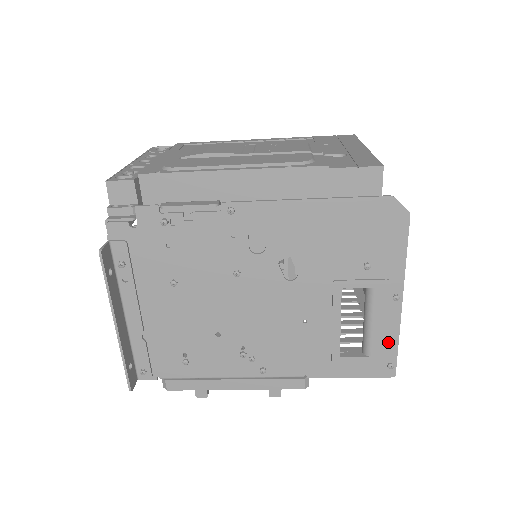
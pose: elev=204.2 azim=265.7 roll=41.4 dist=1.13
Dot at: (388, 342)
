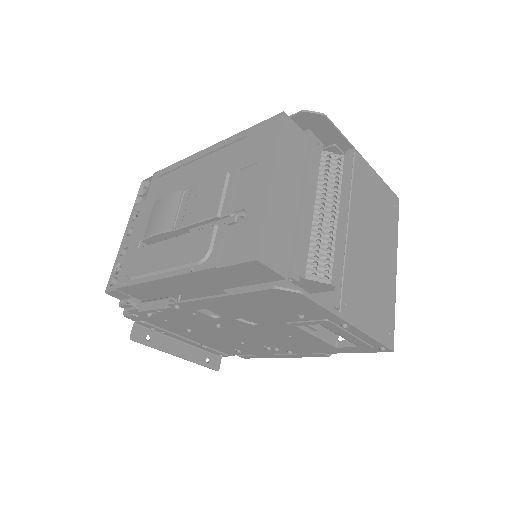
Dot at: (366, 340)
